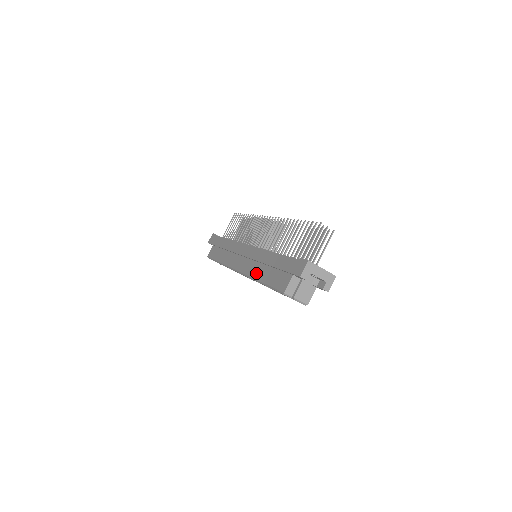
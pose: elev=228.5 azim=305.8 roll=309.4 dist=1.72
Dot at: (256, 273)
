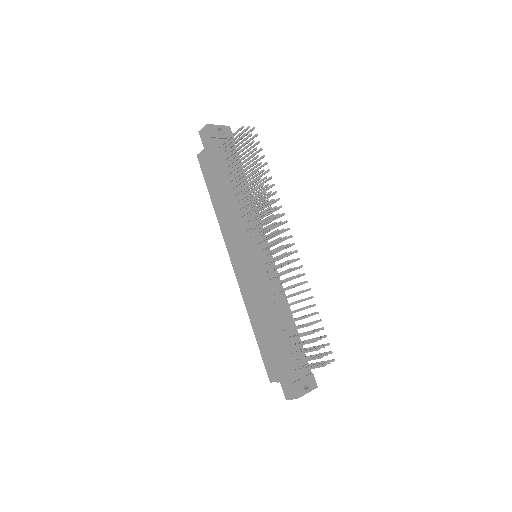
Dot at: (251, 312)
